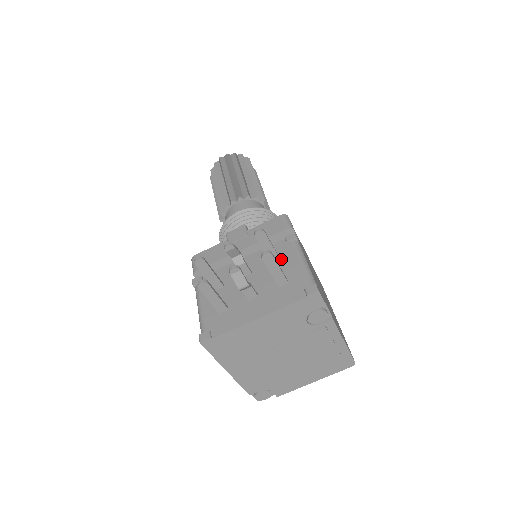
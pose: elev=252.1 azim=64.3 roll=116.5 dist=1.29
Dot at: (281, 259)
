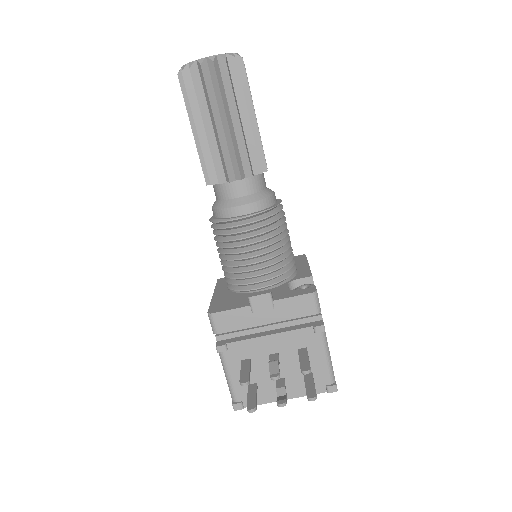
Dot at: (308, 349)
